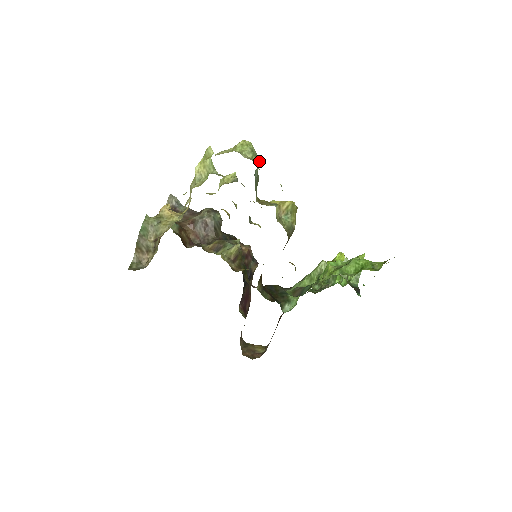
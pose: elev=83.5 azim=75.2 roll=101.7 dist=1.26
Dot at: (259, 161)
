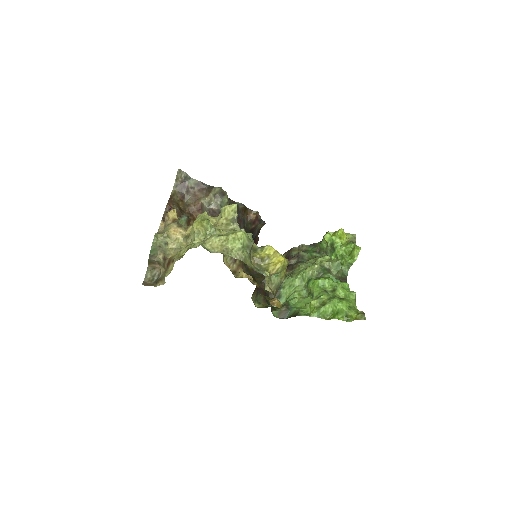
Dot at: (251, 246)
